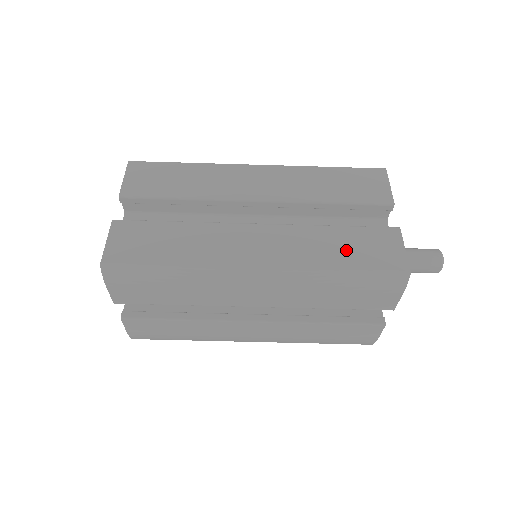
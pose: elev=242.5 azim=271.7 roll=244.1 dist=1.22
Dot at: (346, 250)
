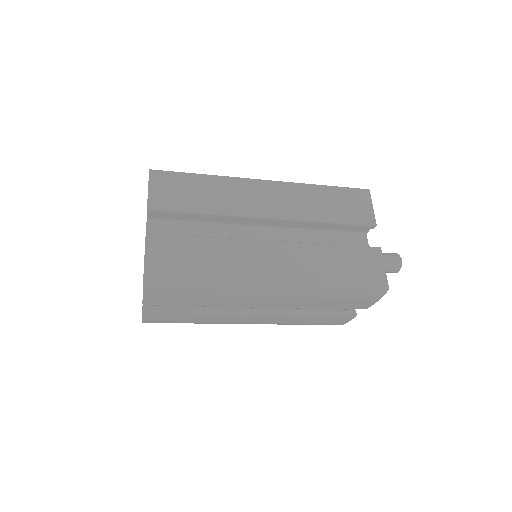
Dot at: (342, 268)
